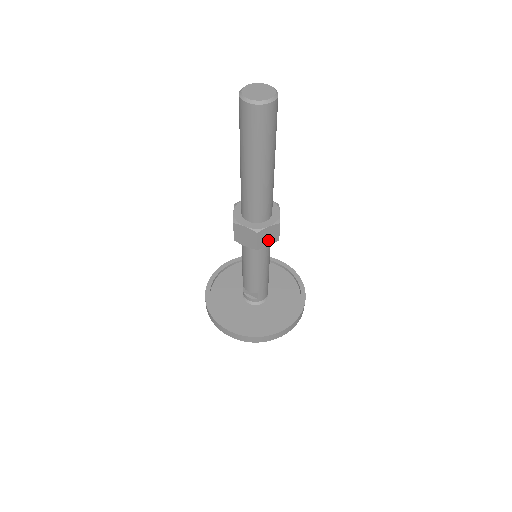
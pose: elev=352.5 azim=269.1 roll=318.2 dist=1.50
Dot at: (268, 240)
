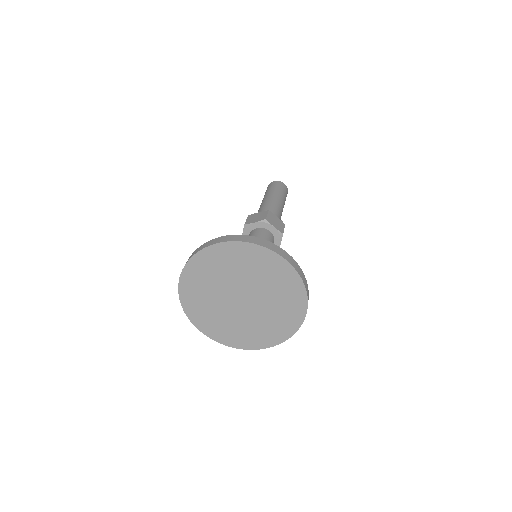
Dot at: (256, 220)
